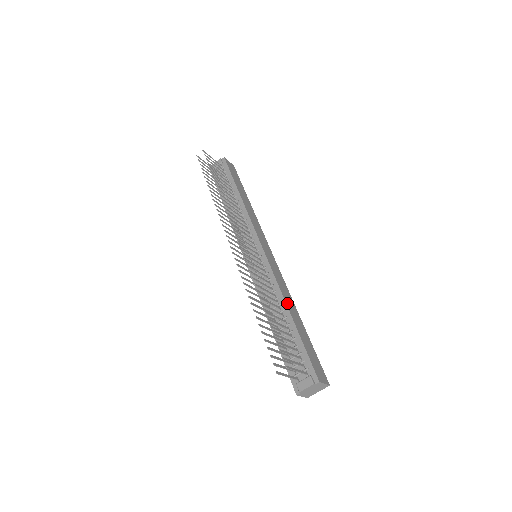
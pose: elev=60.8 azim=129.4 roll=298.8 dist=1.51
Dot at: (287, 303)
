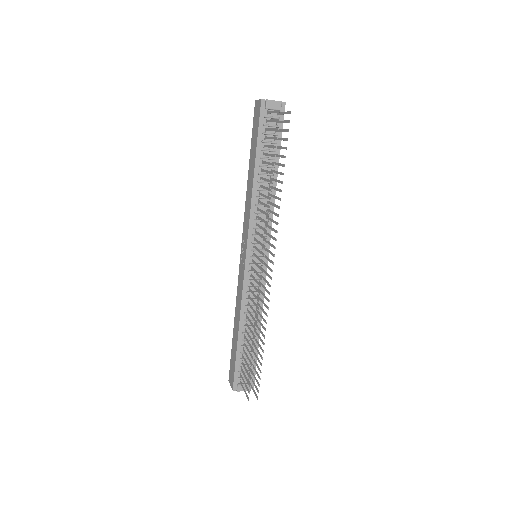
Dot at: (261, 319)
